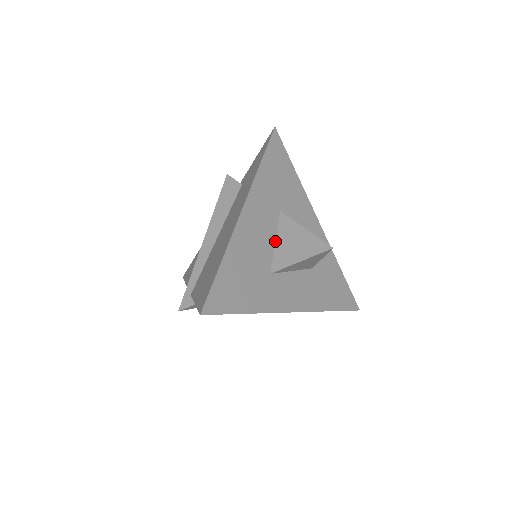
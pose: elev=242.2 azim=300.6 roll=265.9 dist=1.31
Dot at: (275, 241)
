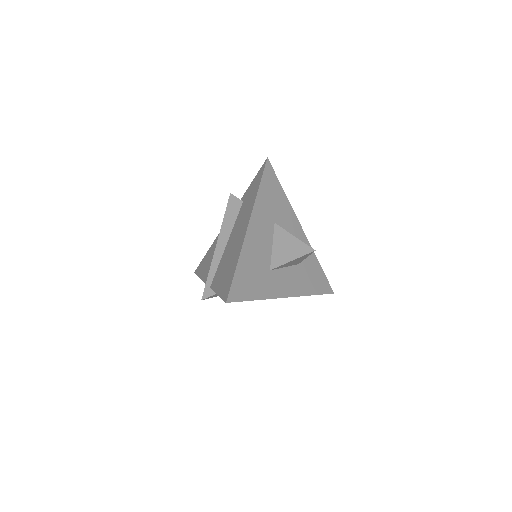
Dot at: (272, 246)
